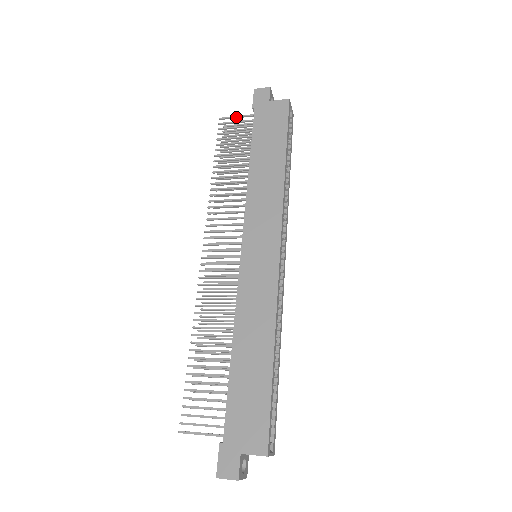
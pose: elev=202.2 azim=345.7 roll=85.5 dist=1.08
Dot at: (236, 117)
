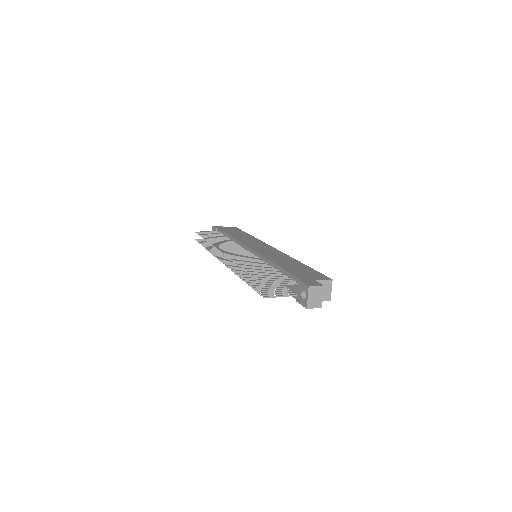
Dot at: (206, 232)
